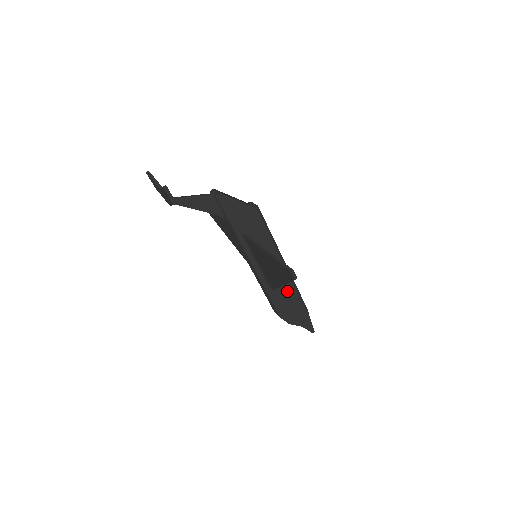
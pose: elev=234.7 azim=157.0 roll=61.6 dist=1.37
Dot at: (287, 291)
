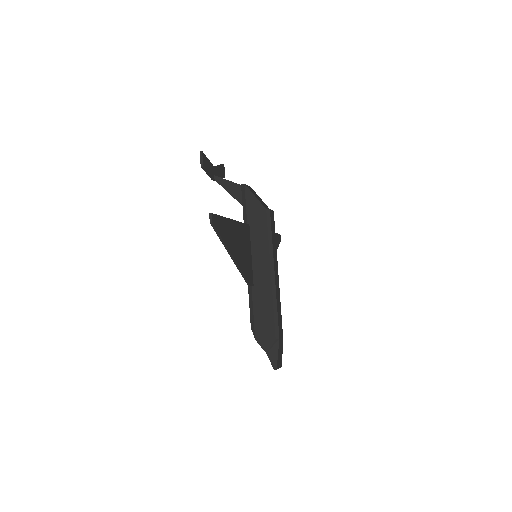
Dot at: (265, 303)
